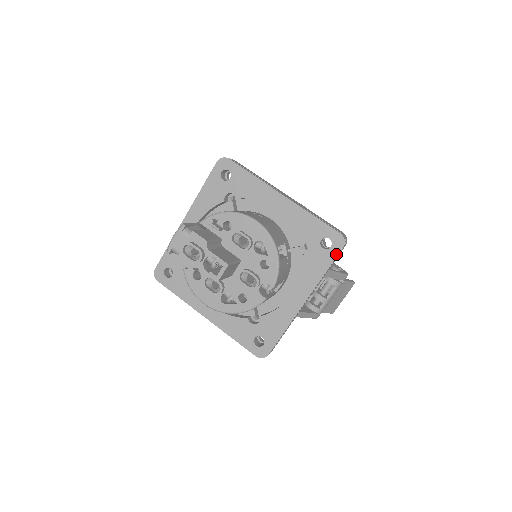
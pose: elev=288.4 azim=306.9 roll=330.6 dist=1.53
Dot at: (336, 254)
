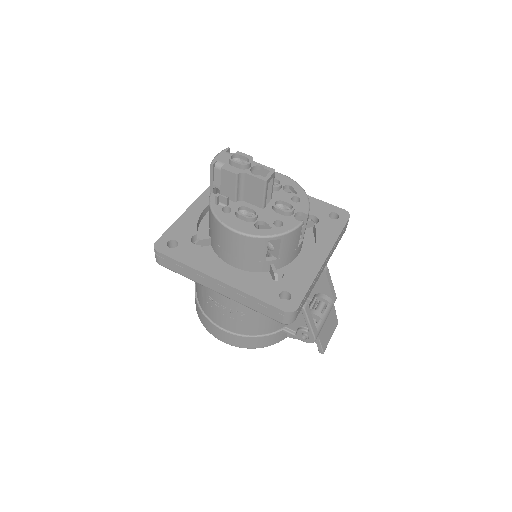
Dot at: (345, 222)
